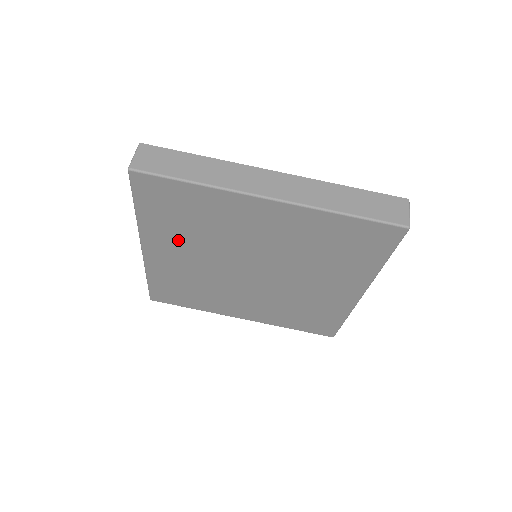
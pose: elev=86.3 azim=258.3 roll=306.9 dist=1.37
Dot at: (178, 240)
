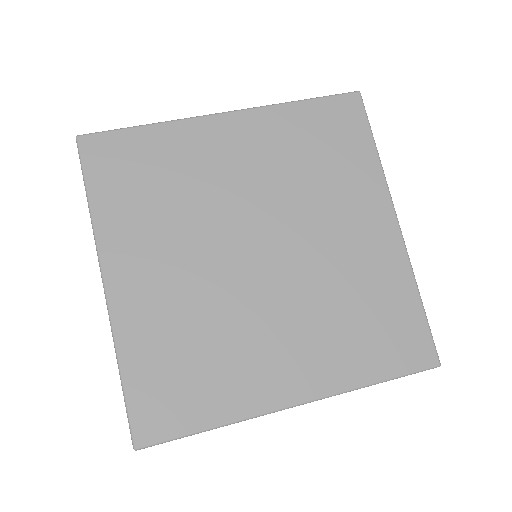
Dot at: (149, 234)
